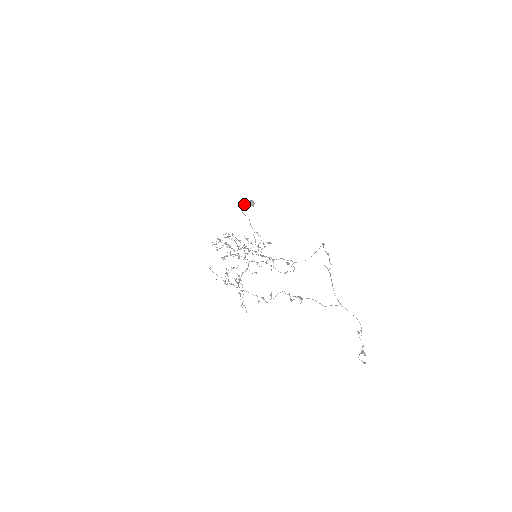
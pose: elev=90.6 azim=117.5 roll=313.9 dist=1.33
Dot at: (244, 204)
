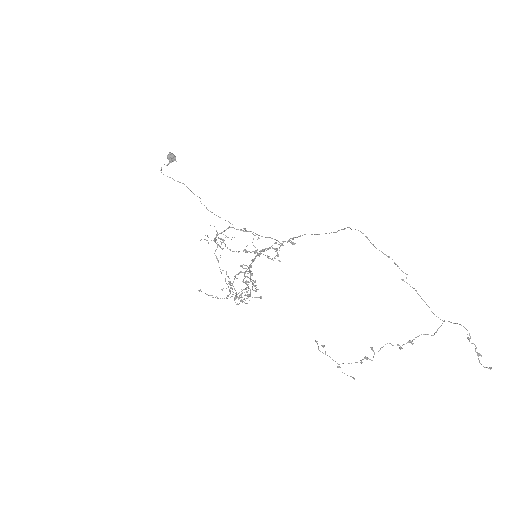
Dot at: occluded
